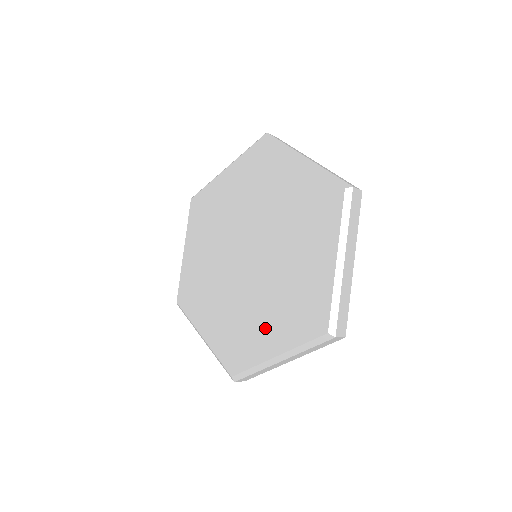
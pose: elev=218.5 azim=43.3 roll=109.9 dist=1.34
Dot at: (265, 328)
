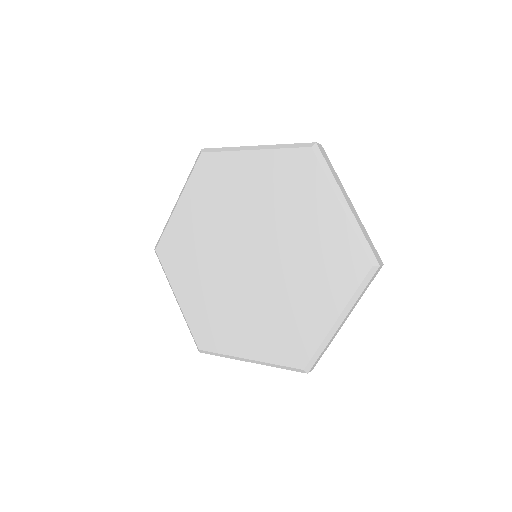
Dot at: (246, 332)
